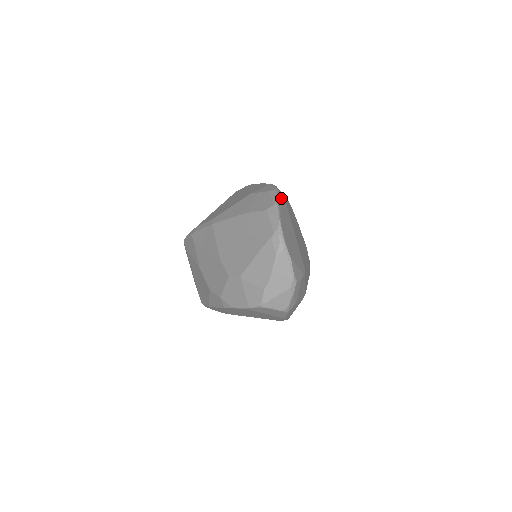
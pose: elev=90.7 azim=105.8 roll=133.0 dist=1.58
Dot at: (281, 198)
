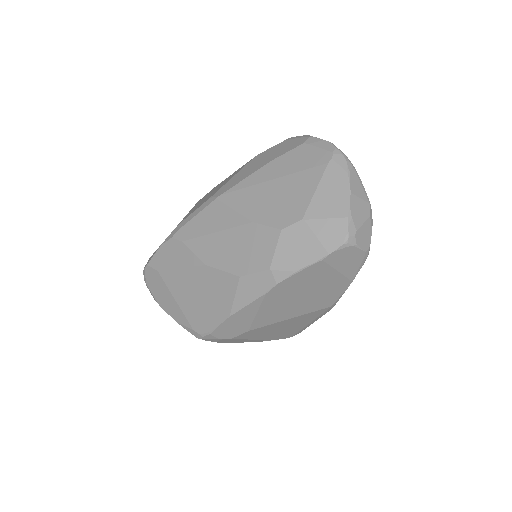
Dot at: occluded
